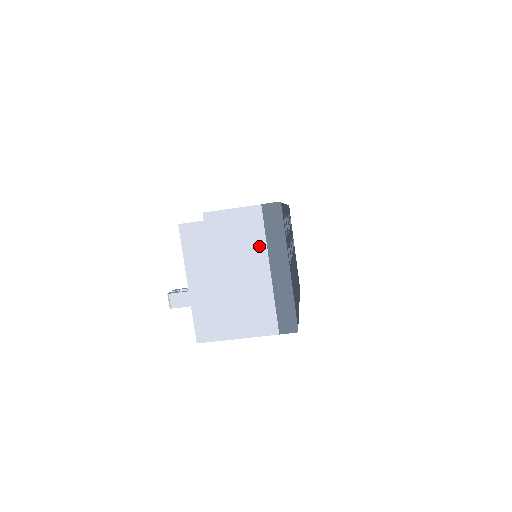
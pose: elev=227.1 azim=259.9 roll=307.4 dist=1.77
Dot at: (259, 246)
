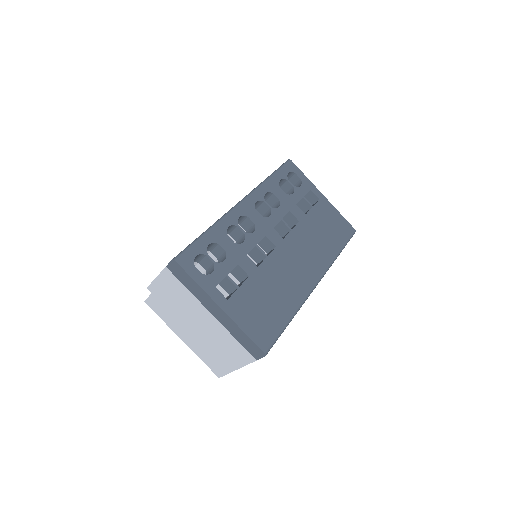
Dot at: (191, 298)
